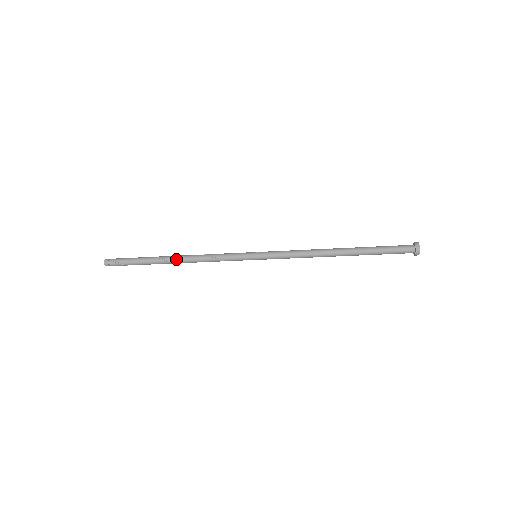
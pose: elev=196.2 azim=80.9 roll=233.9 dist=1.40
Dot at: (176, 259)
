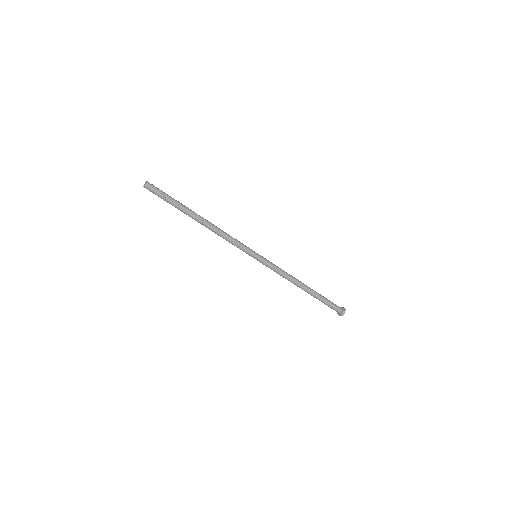
Dot at: (205, 219)
